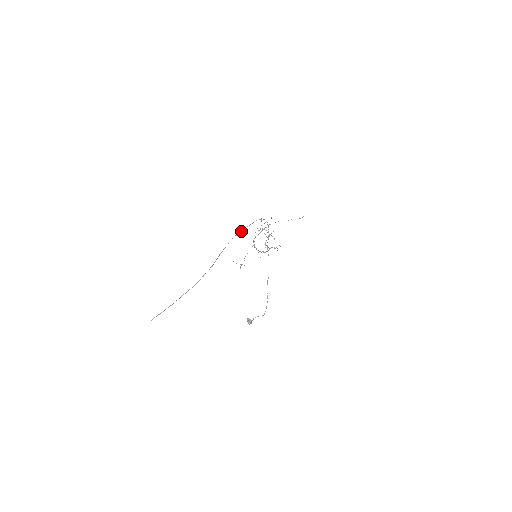
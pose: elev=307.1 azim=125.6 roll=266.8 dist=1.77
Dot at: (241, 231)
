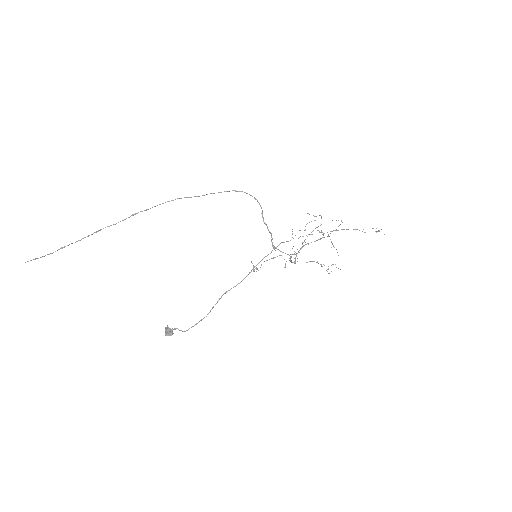
Dot at: occluded
